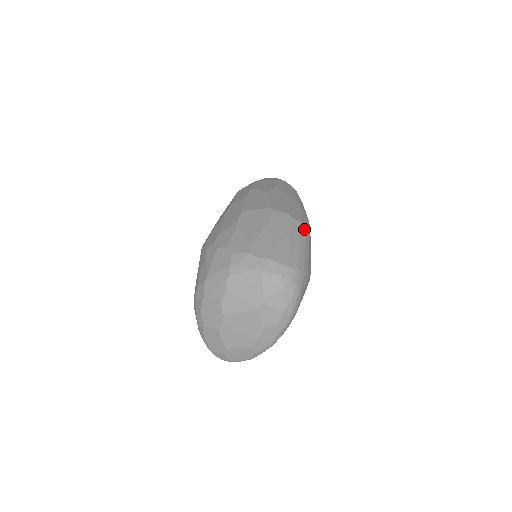
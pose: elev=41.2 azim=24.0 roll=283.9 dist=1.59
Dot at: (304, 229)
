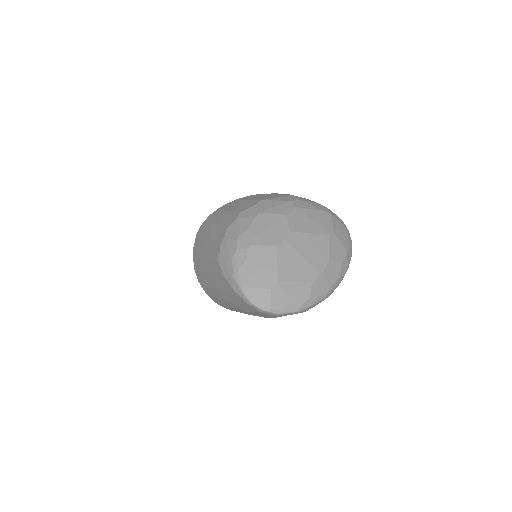
Dot at: occluded
